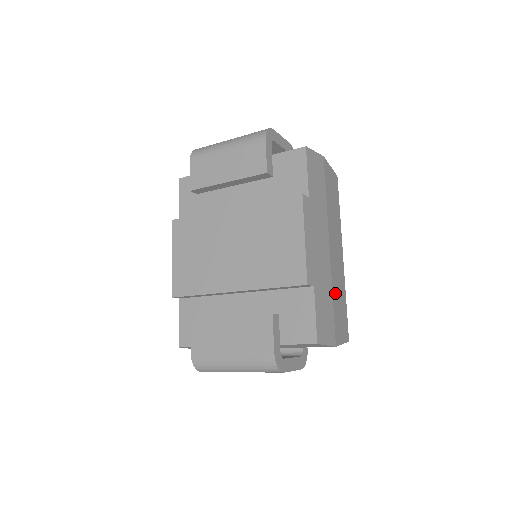
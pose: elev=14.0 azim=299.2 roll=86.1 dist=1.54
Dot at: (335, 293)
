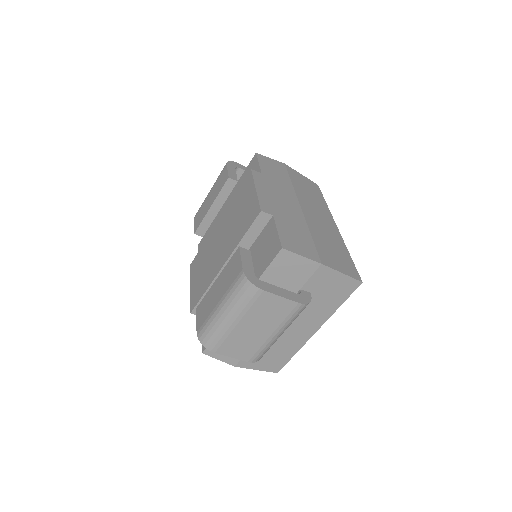
Dot at: (317, 235)
